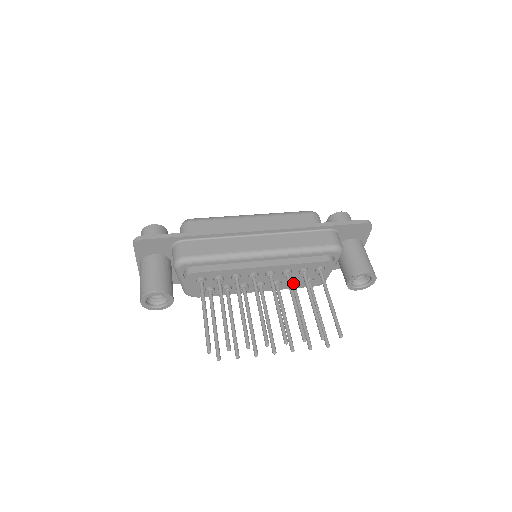
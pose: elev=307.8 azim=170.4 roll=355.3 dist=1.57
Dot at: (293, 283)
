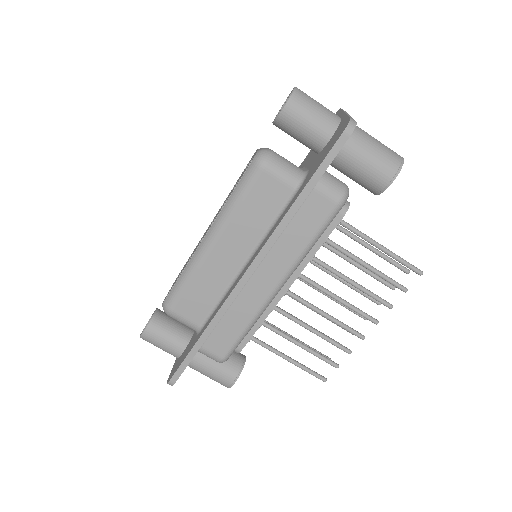
Dot at: occluded
